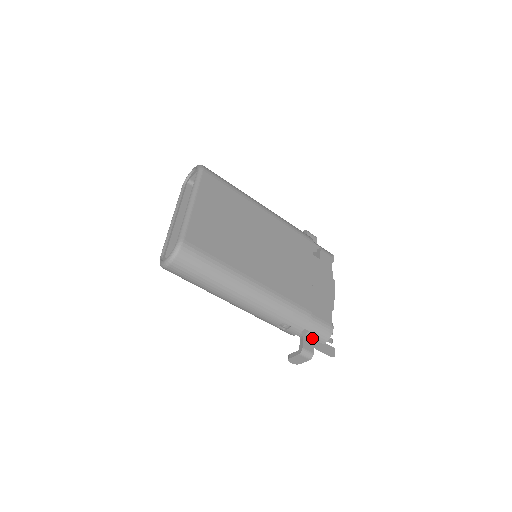
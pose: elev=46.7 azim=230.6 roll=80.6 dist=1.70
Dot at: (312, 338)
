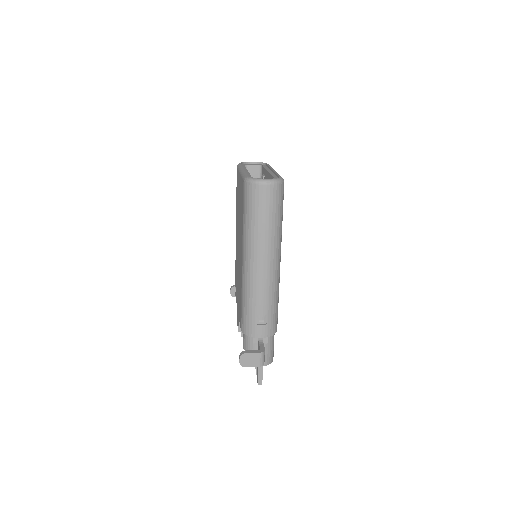
Dot at: occluded
